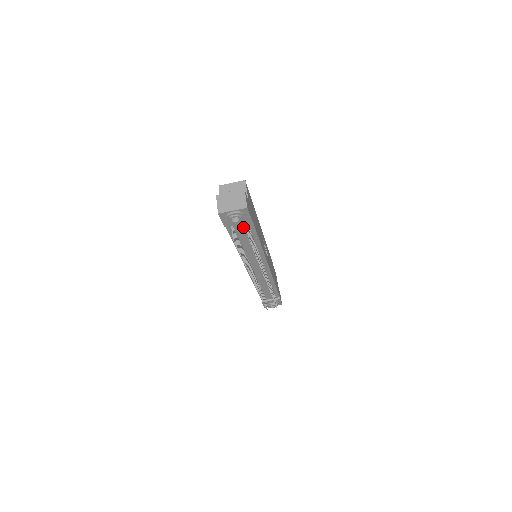
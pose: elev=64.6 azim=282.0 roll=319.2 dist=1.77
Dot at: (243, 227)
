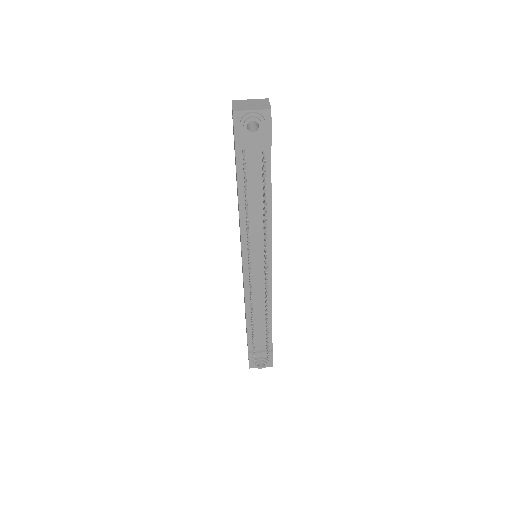
Dot at: (257, 160)
